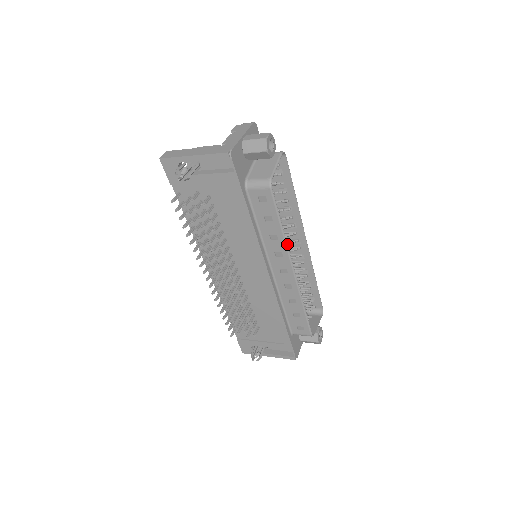
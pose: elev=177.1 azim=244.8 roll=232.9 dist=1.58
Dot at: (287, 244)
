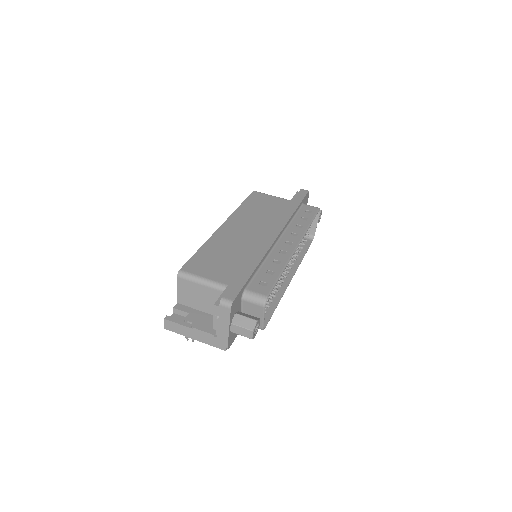
Dot at: (283, 294)
